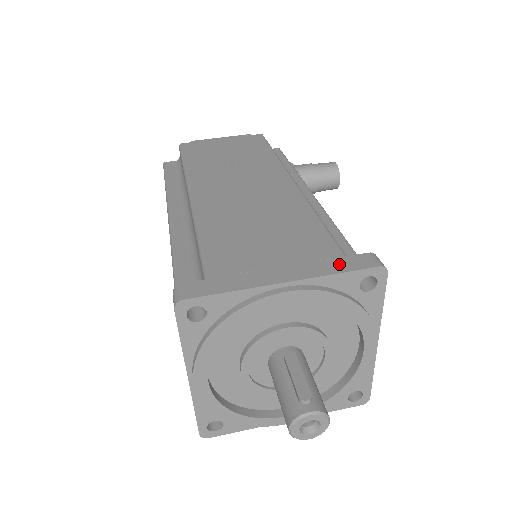
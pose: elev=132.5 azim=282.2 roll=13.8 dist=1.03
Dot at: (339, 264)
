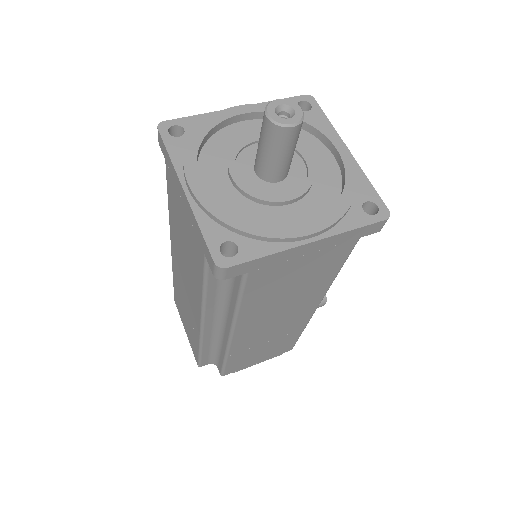
Dot at: occluded
